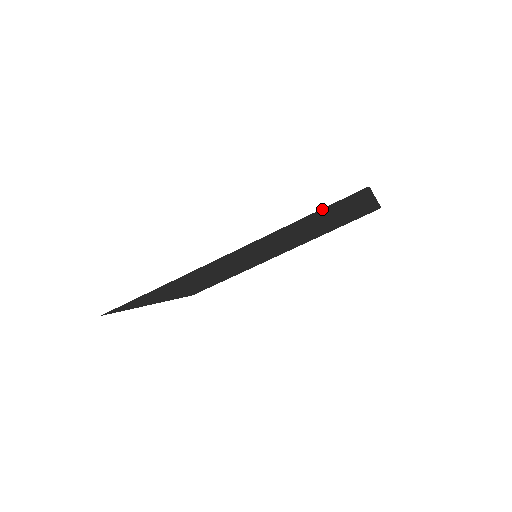
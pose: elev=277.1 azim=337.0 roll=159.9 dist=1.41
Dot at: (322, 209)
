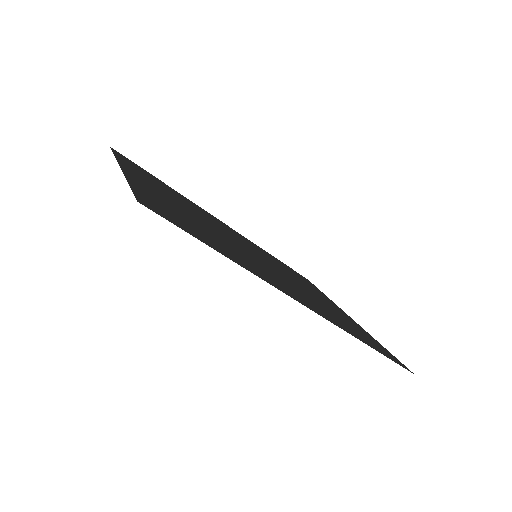
Dot at: (385, 355)
